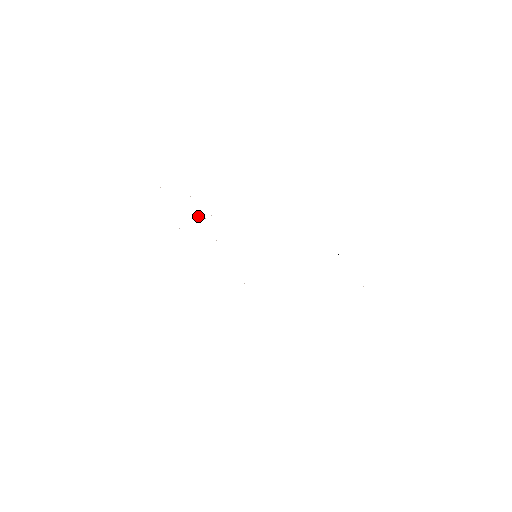
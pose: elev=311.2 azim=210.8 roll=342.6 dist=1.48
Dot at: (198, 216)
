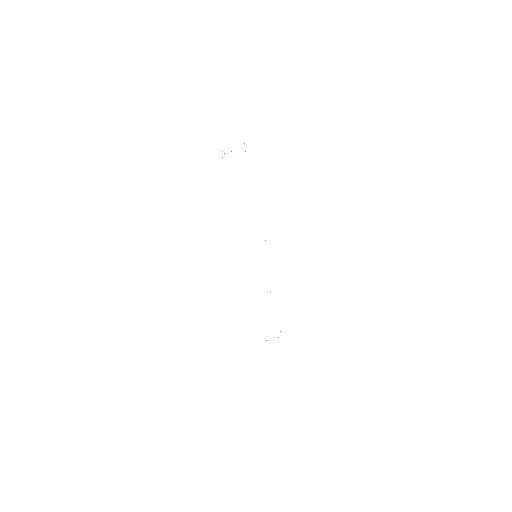
Dot at: occluded
